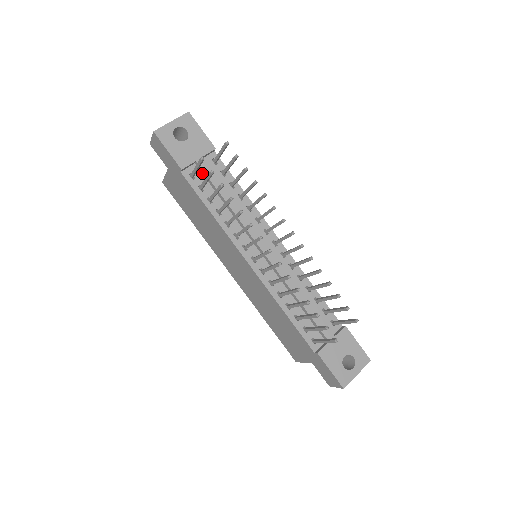
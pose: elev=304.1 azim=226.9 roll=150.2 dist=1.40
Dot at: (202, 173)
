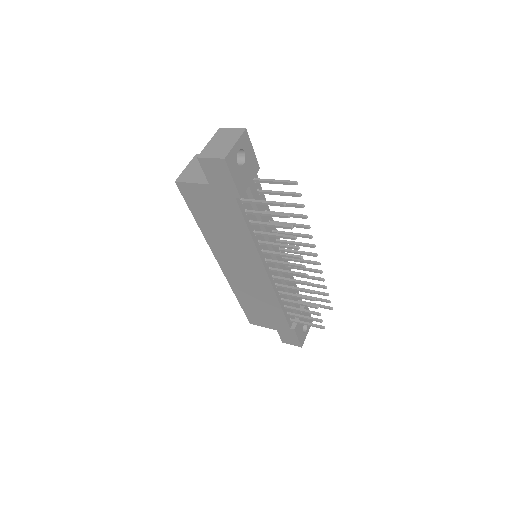
Dot at: (248, 195)
